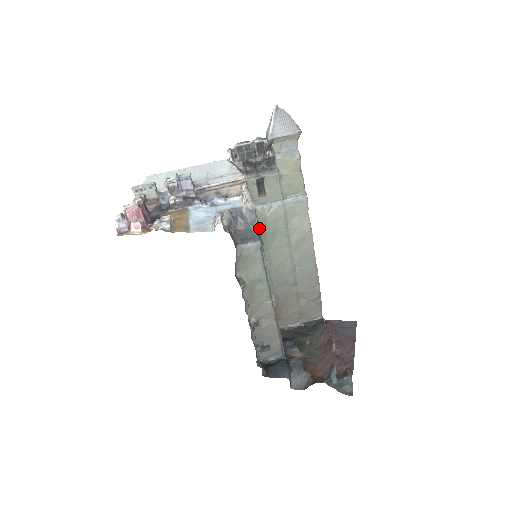
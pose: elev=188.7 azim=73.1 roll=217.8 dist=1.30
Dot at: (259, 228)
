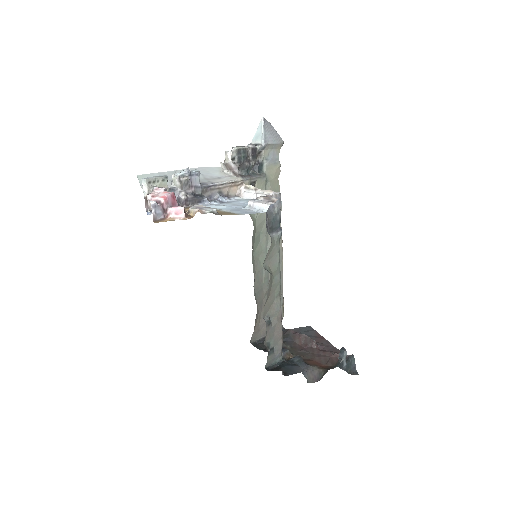
Dot at: (279, 219)
